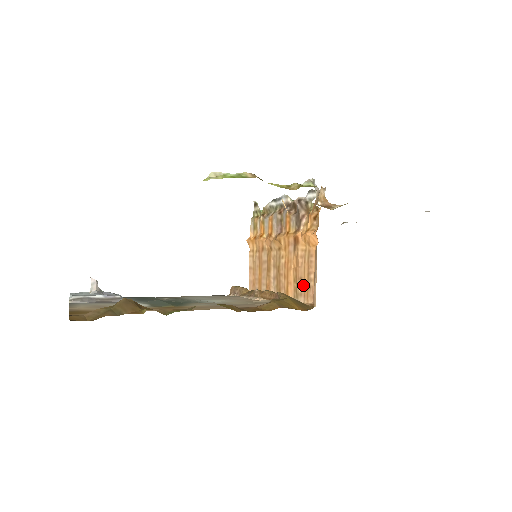
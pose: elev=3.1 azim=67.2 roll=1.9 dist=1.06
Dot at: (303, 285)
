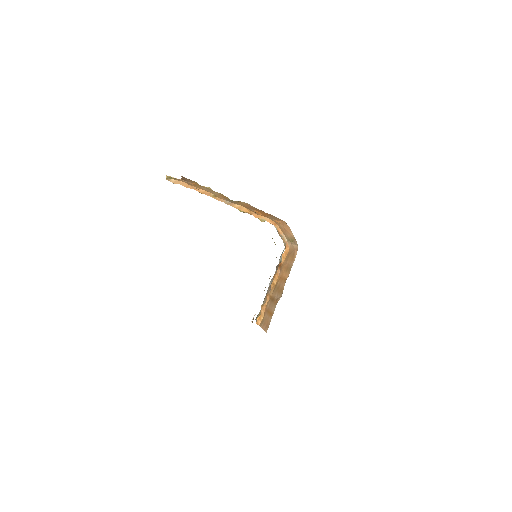
Dot at: (290, 261)
